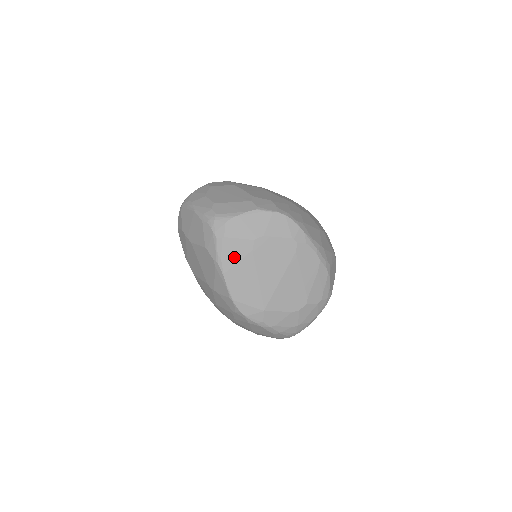
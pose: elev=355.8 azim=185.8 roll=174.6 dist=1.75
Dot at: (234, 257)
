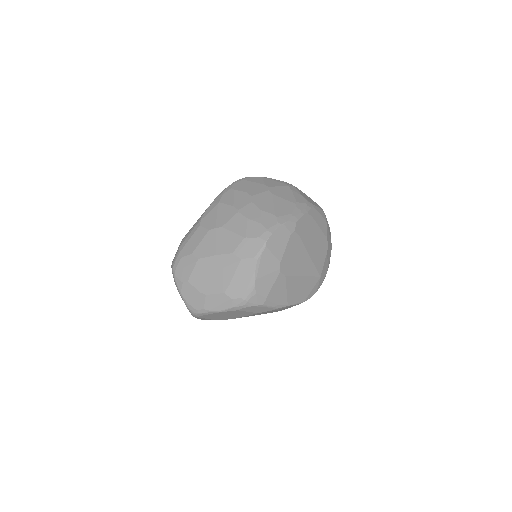
Dot at: (282, 293)
